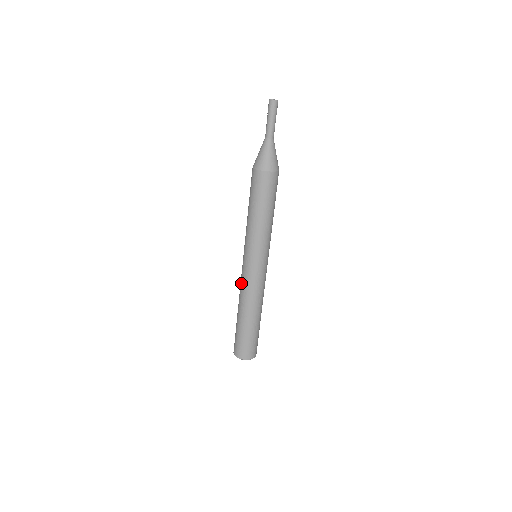
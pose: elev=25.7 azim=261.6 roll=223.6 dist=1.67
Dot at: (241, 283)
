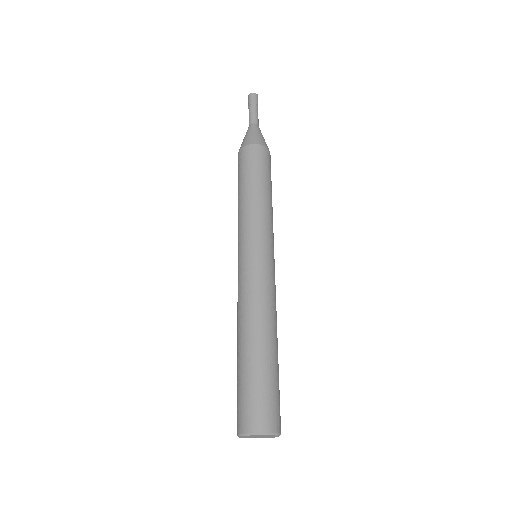
Dot at: (238, 294)
